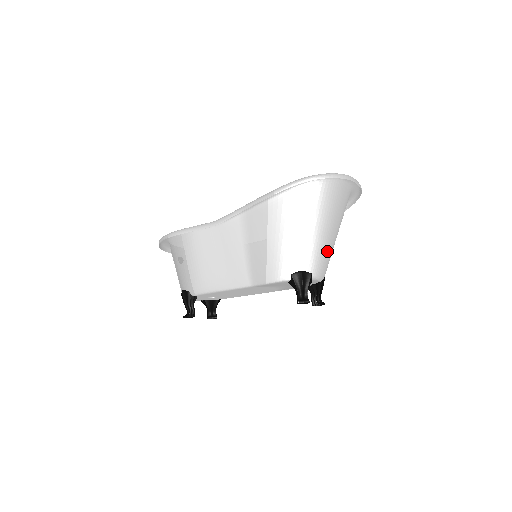
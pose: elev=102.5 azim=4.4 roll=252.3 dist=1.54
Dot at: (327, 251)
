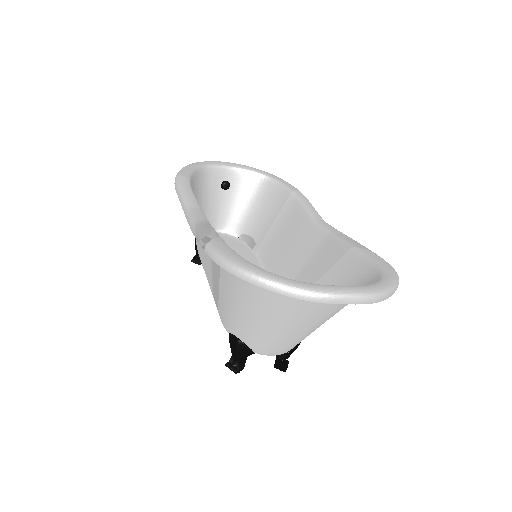
Dot at: (282, 340)
